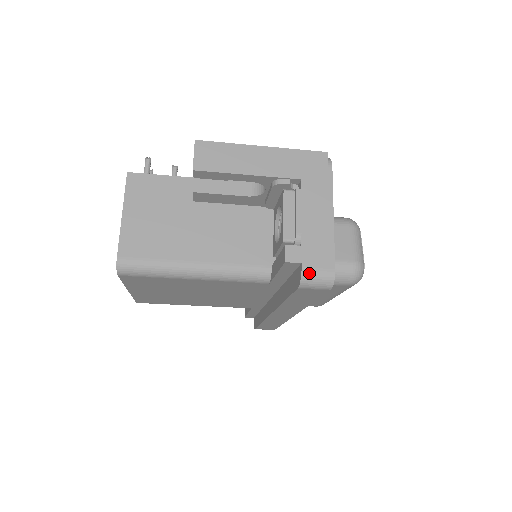
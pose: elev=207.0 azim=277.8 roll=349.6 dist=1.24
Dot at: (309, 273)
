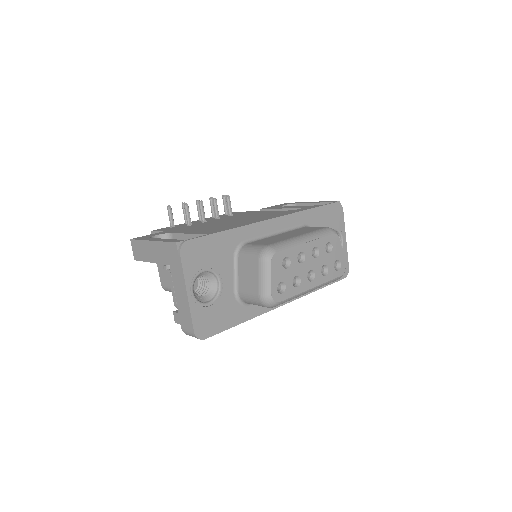
Dot at: (185, 332)
